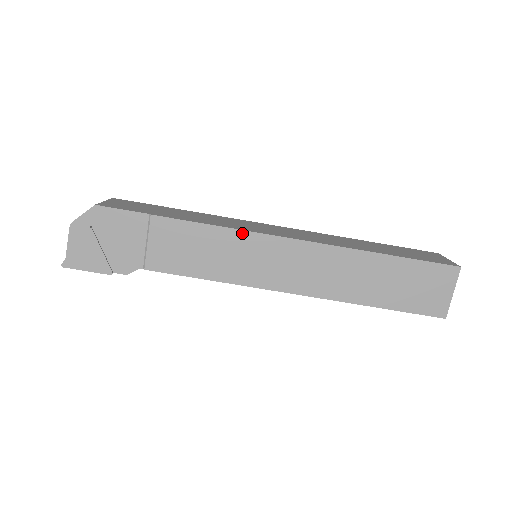
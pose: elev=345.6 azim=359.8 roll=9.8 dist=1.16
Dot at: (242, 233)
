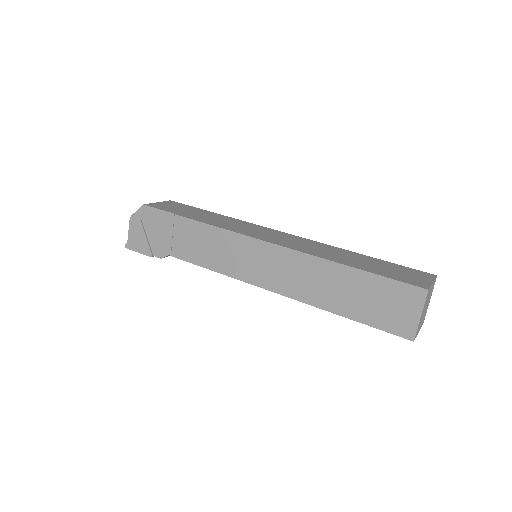
Dot at: (234, 234)
